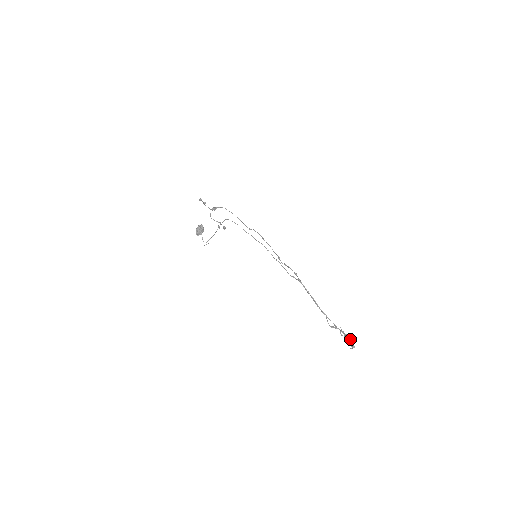
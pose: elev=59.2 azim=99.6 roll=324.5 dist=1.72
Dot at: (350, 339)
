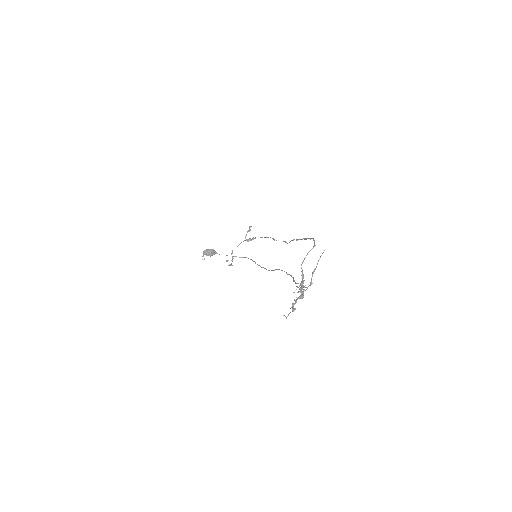
Dot at: (303, 294)
